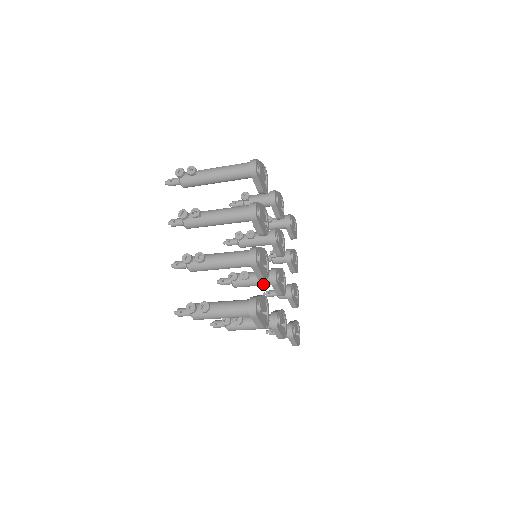
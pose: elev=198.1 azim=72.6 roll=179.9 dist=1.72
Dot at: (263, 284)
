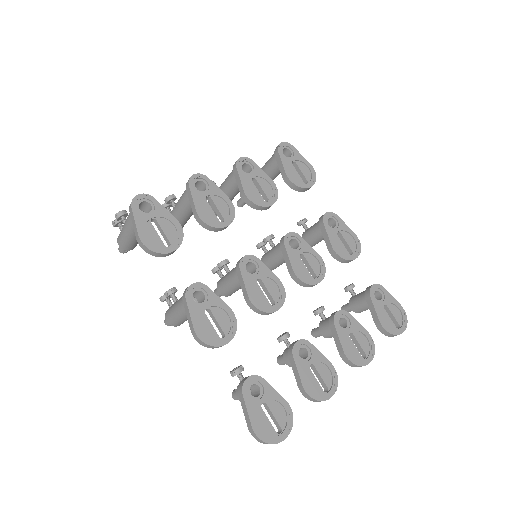
Dot at: (234, 276)
